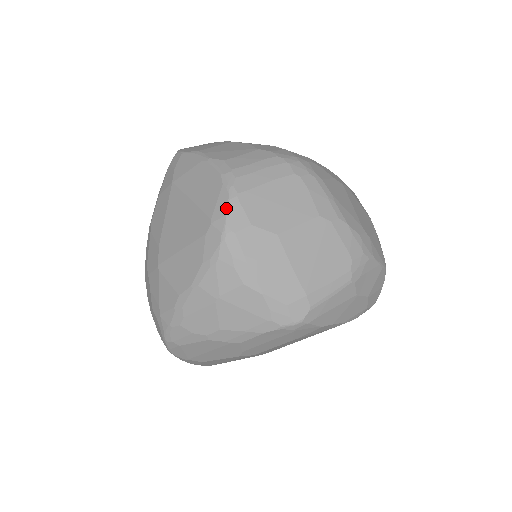
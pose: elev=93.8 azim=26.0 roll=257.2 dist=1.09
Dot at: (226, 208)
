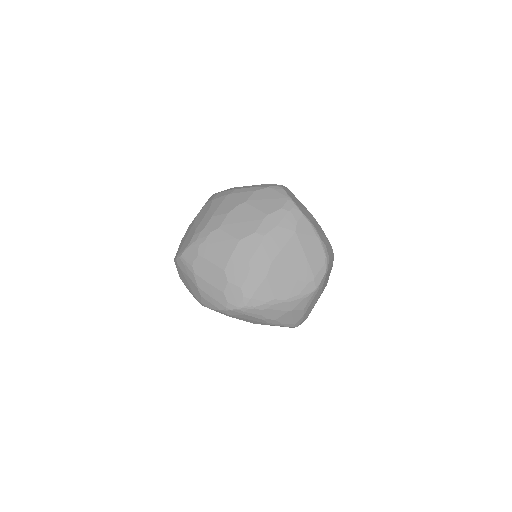
Dot at: (323, 277)
